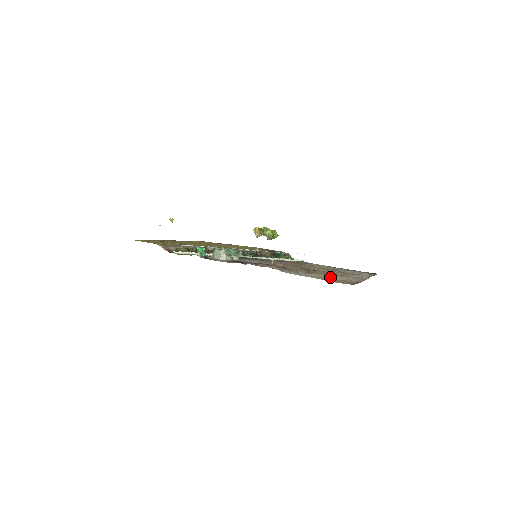
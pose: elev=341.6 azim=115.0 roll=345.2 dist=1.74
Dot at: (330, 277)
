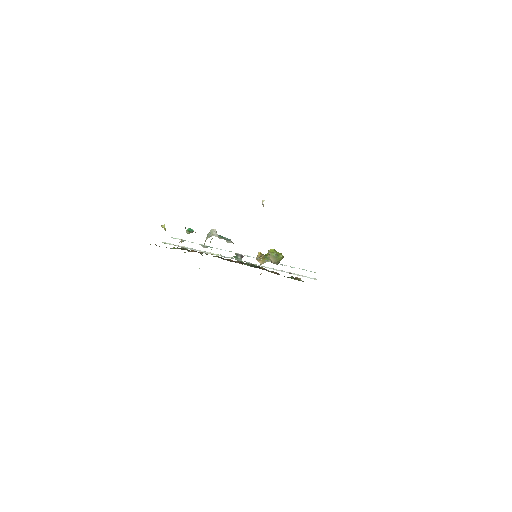
Dot at: occluded
